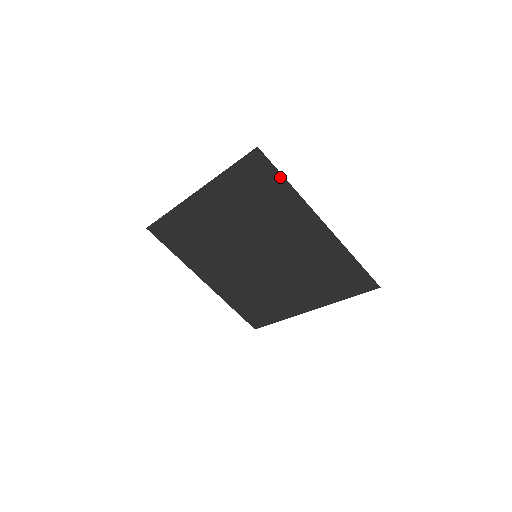
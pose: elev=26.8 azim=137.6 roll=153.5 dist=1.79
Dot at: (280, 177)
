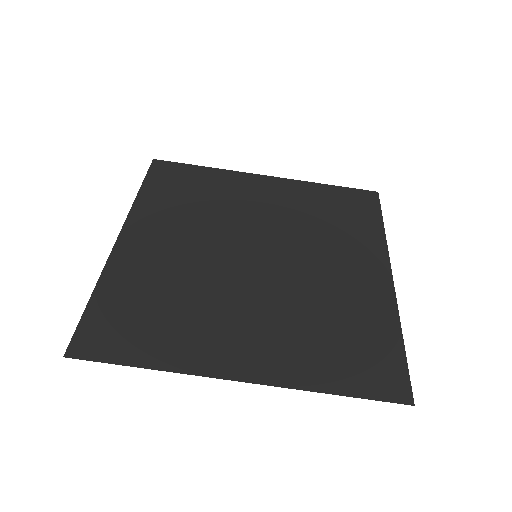
Dot at: (379, 218)
